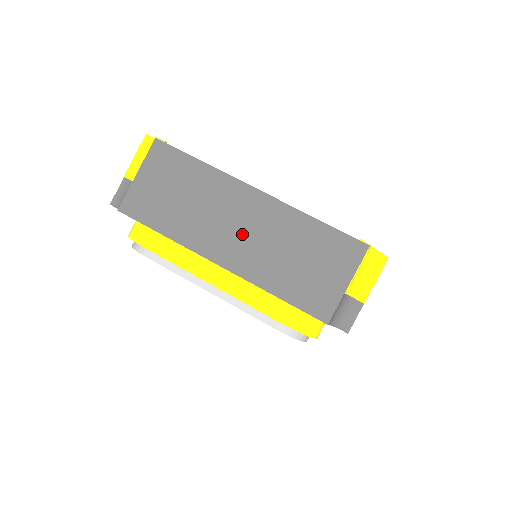
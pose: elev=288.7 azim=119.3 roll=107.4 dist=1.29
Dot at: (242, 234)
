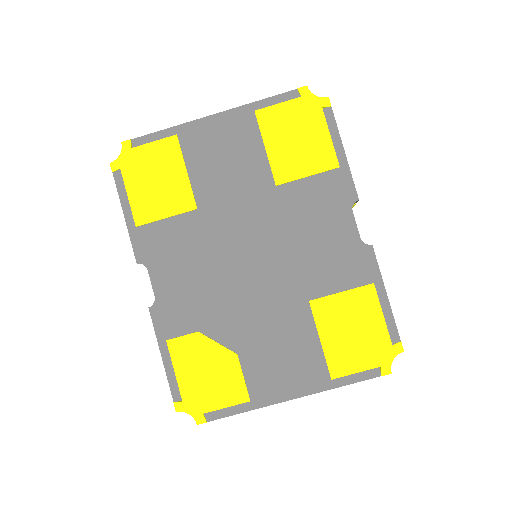
Dot at: occluded
